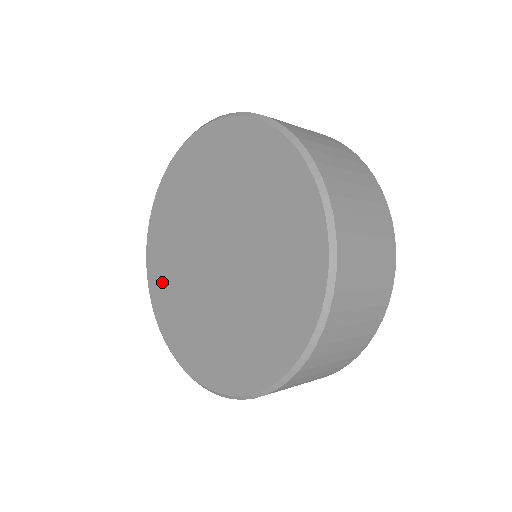
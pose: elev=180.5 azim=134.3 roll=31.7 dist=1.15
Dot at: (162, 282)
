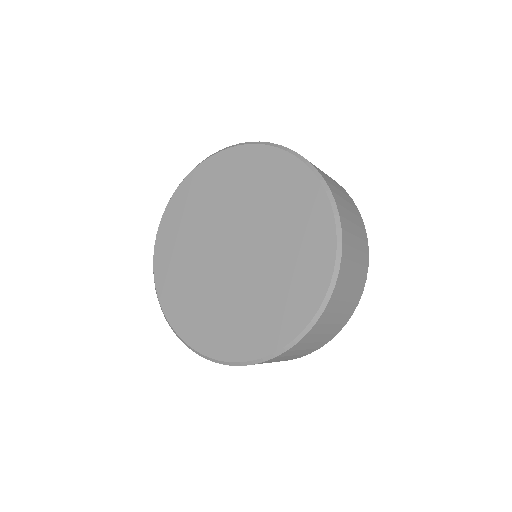
Dot at: (211, 331)
